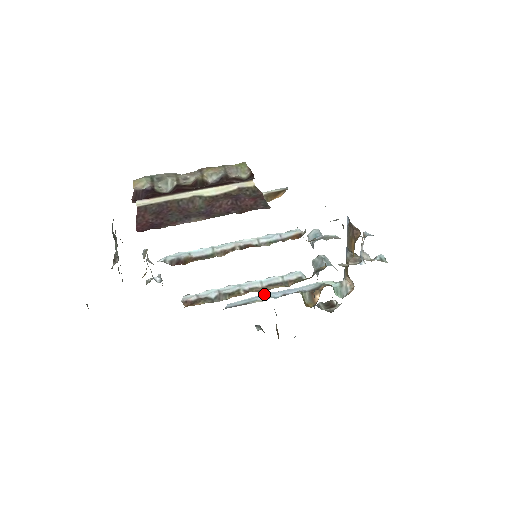
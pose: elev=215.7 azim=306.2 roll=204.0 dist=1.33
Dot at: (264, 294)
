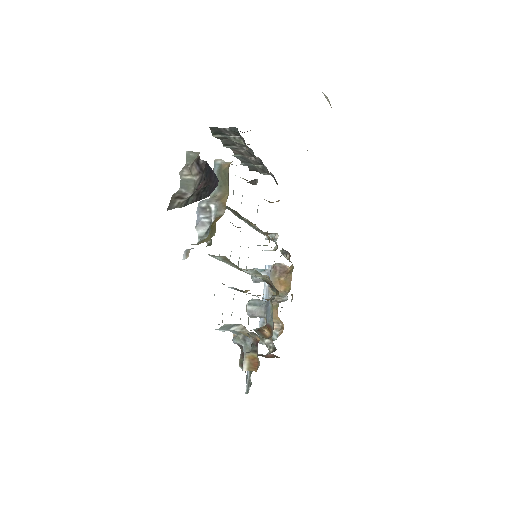
Dot at: occluded
